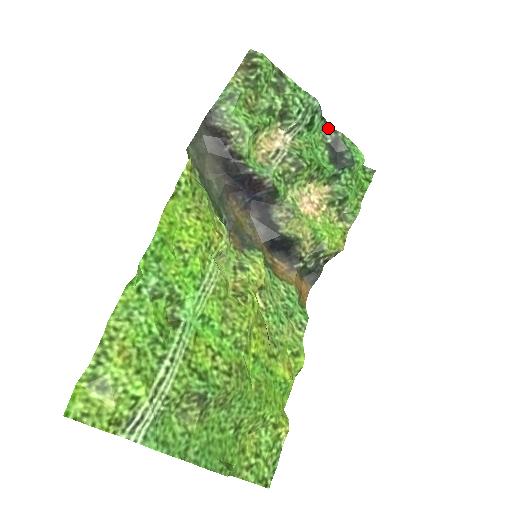
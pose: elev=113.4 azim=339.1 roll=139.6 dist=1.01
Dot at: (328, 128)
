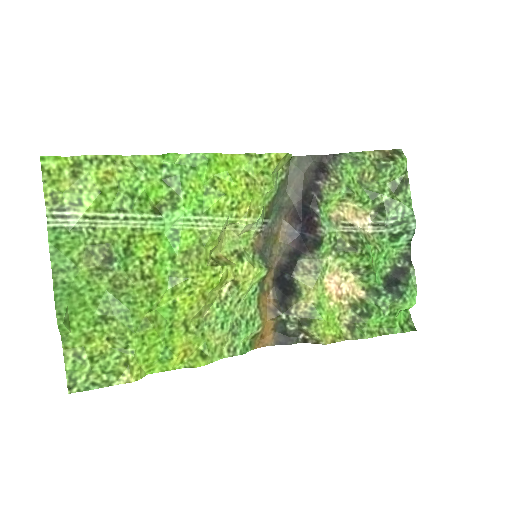
Dot at: (408, 256)
